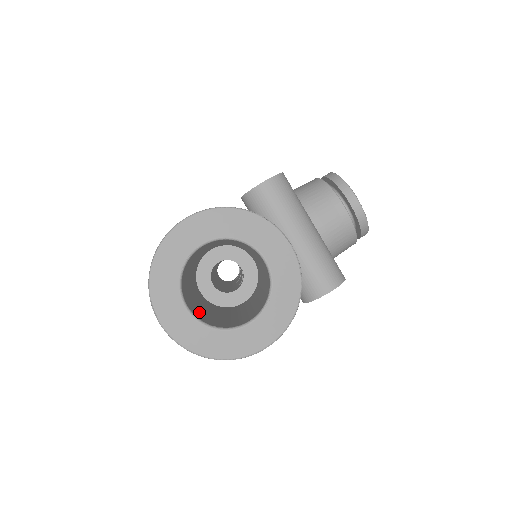
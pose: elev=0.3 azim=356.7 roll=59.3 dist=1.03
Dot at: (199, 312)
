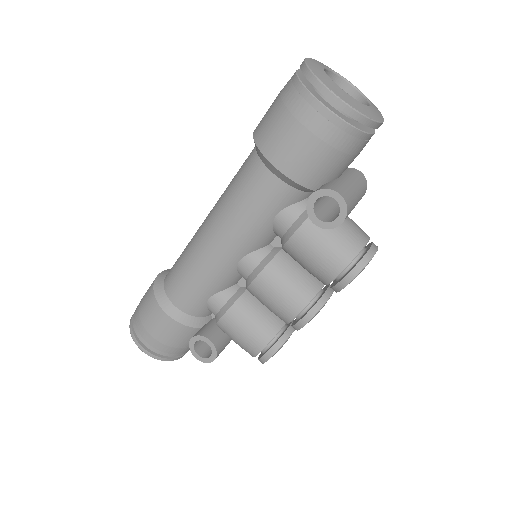
Dot at: occluded
